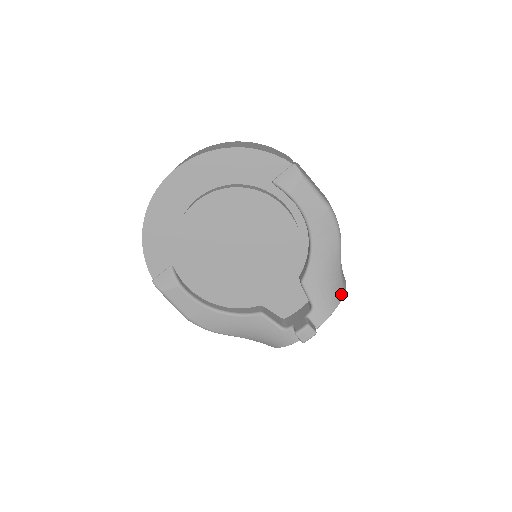
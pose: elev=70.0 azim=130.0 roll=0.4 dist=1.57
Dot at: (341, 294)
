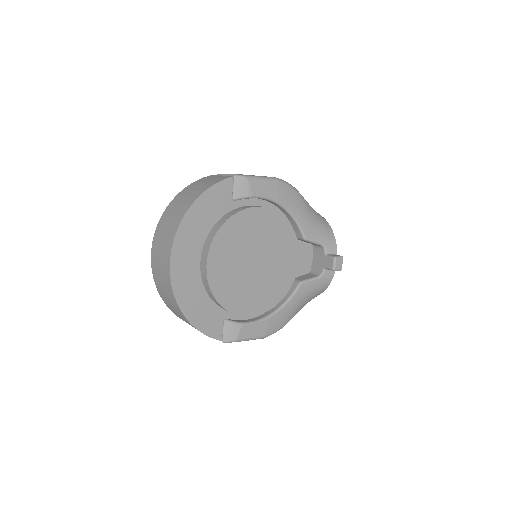
Dot at: (325, 221)
